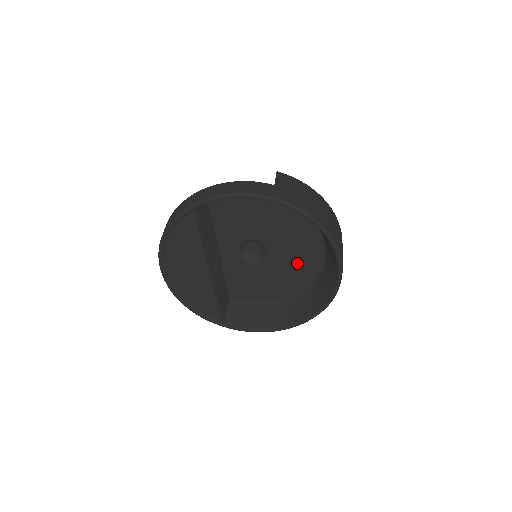
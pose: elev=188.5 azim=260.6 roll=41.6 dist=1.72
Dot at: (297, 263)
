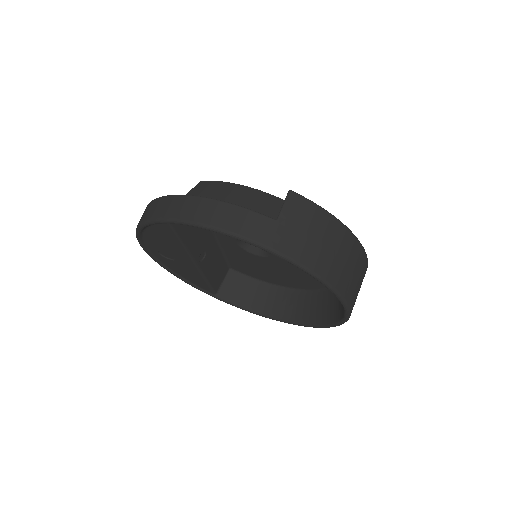
Dot at: occluded
